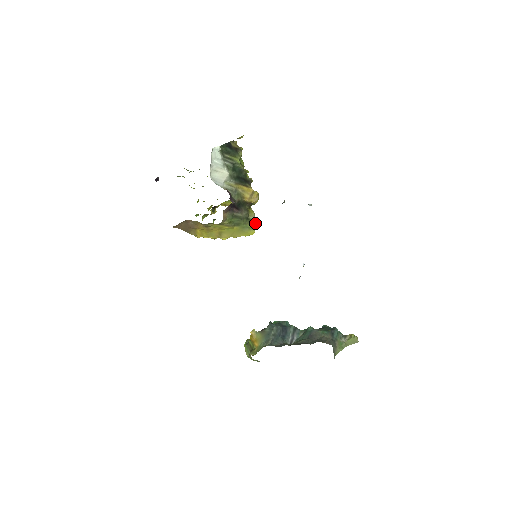
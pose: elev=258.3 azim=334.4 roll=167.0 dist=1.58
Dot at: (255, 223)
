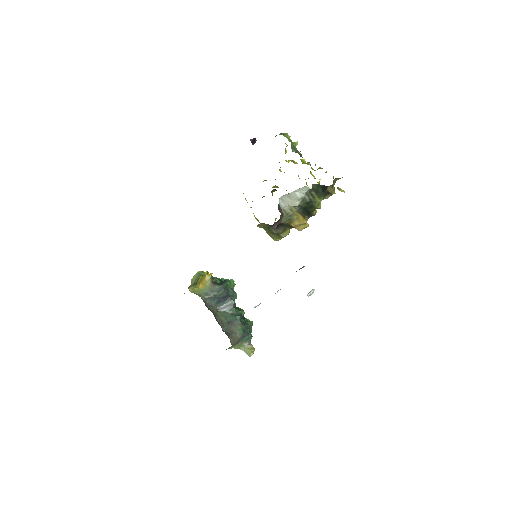
Dot at: (283, 237)
